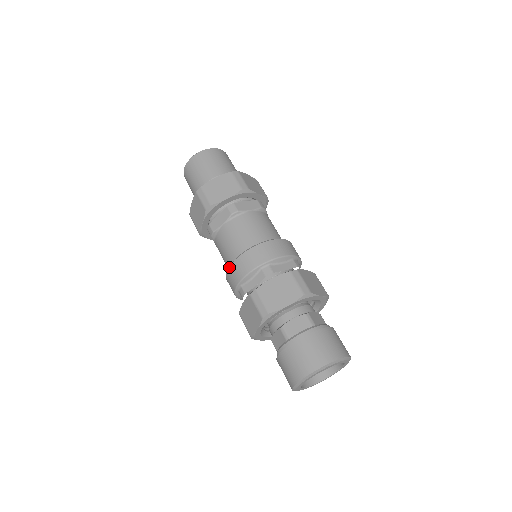
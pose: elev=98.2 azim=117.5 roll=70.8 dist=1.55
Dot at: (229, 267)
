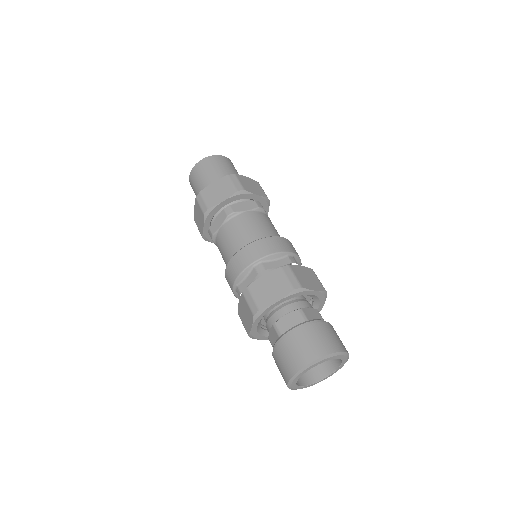
Dot at: (226, 268)
